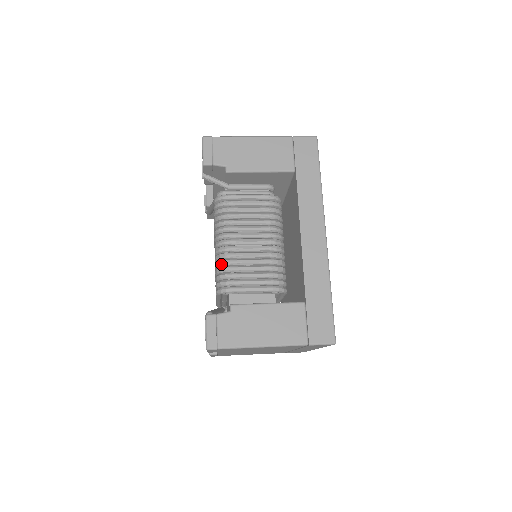
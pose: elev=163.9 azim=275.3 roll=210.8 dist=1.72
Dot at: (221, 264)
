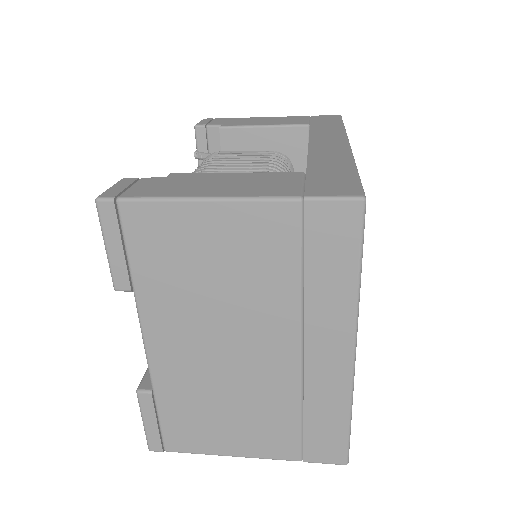
Dot at: occluded
